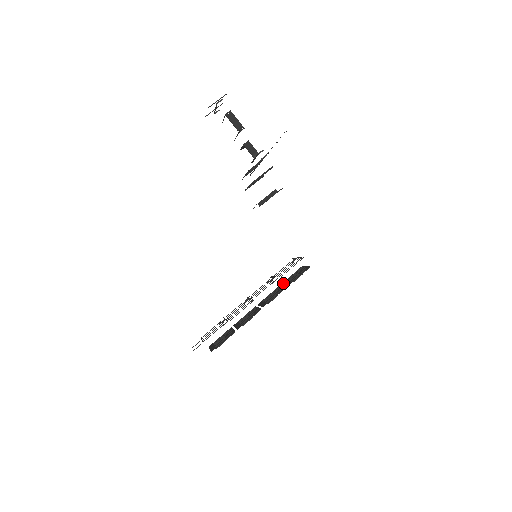
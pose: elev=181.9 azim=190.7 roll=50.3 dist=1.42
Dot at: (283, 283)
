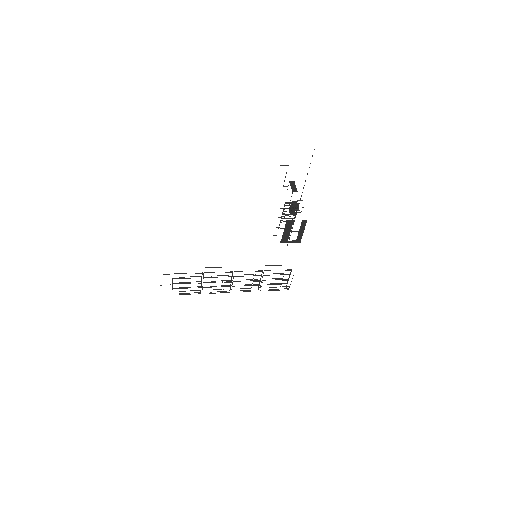
Dot at: occluded
